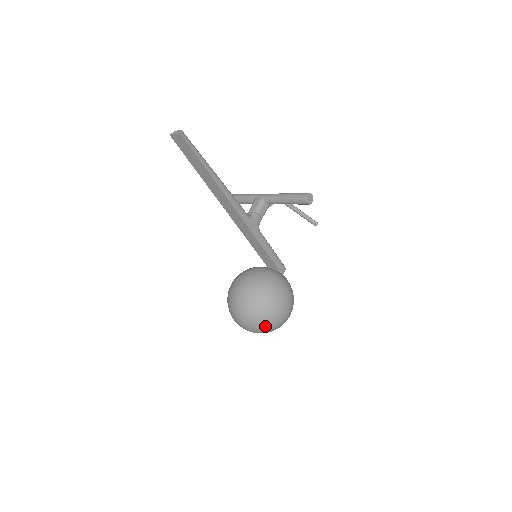
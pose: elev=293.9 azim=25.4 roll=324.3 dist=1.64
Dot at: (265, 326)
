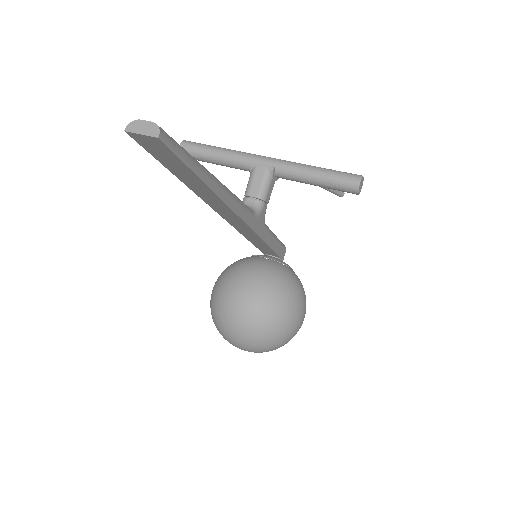
Dot at: (275, 349)
